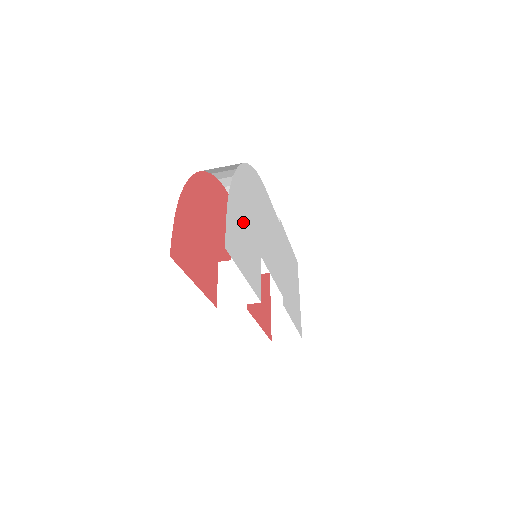
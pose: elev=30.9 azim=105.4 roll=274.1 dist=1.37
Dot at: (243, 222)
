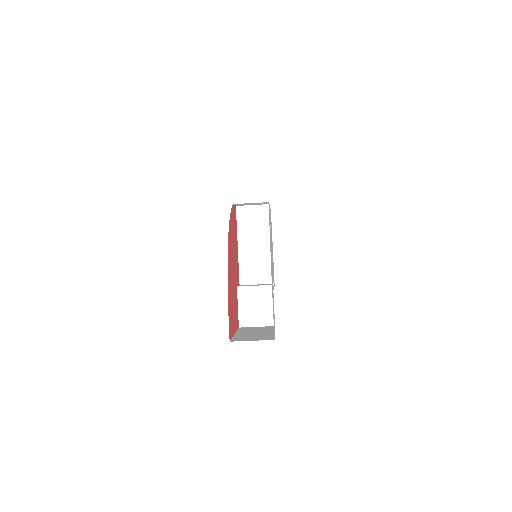
Dot at: (272, 285)
